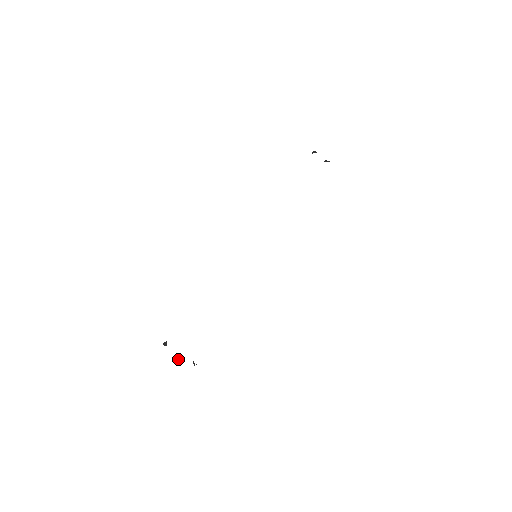
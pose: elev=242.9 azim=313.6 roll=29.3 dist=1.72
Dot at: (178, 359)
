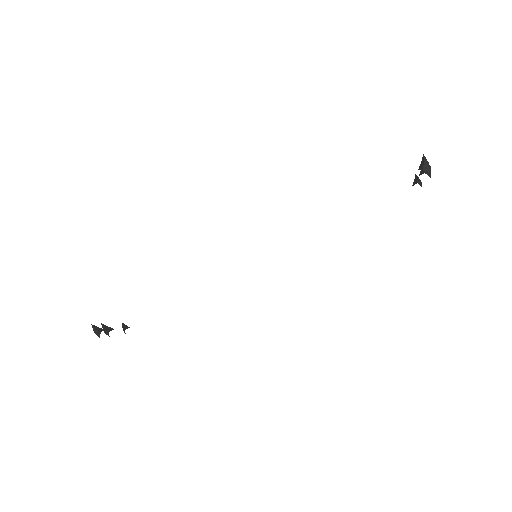
Dot at: occluded
